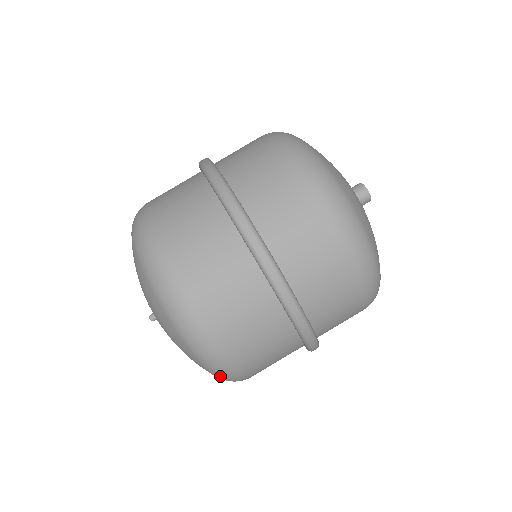
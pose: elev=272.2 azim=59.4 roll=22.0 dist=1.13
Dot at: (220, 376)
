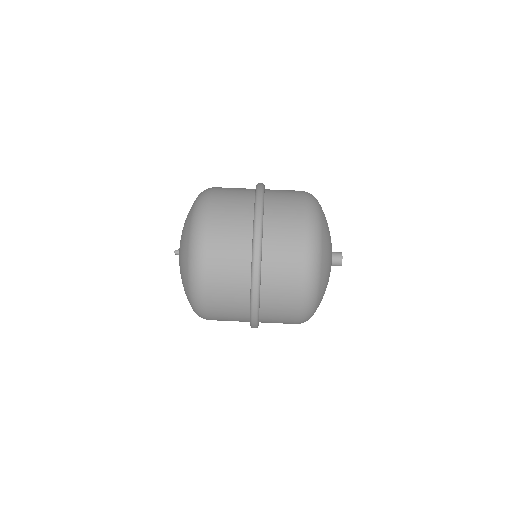
Dot at: (192, 252)
